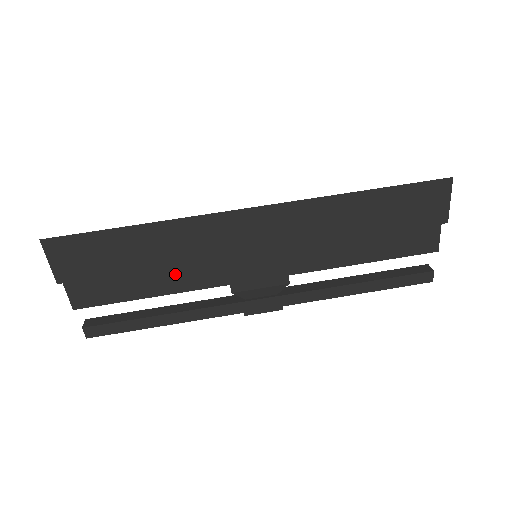
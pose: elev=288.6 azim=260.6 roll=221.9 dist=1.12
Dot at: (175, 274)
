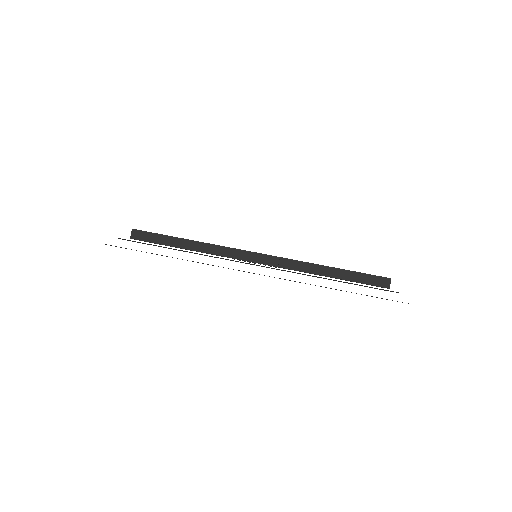
Dot at: occluded
